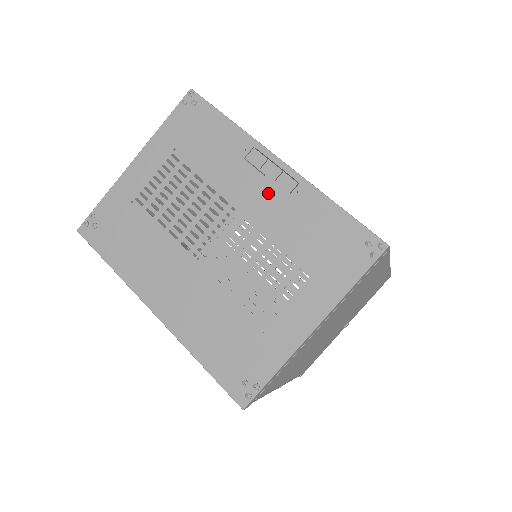
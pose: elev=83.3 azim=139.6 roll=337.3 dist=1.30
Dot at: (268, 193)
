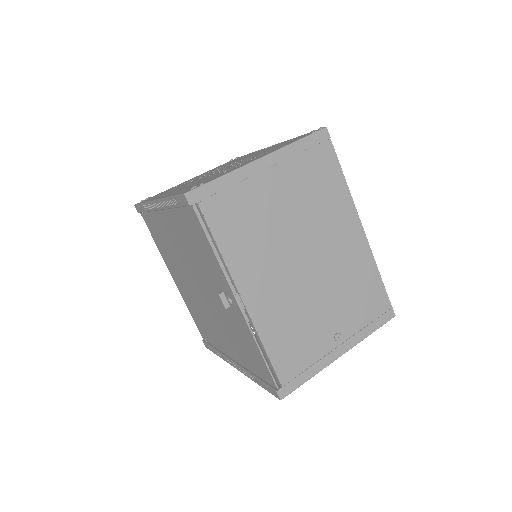
Dot at: occluded
